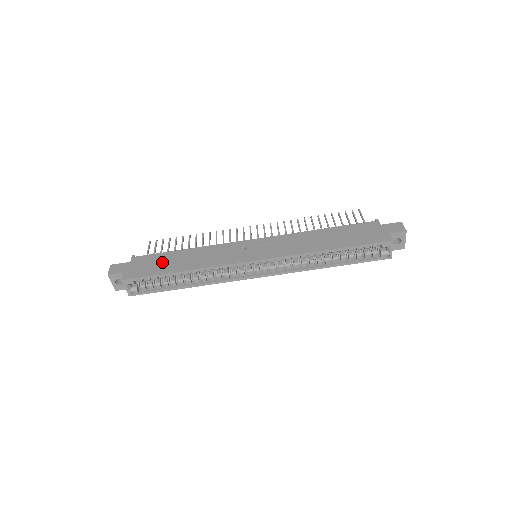
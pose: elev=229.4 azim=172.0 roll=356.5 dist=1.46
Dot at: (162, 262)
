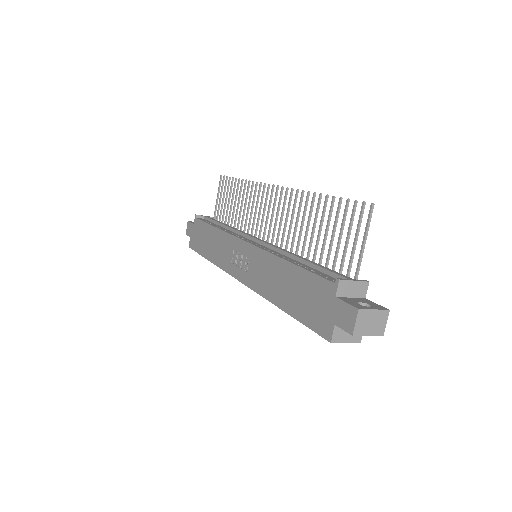
Dot at: (203, 238)
